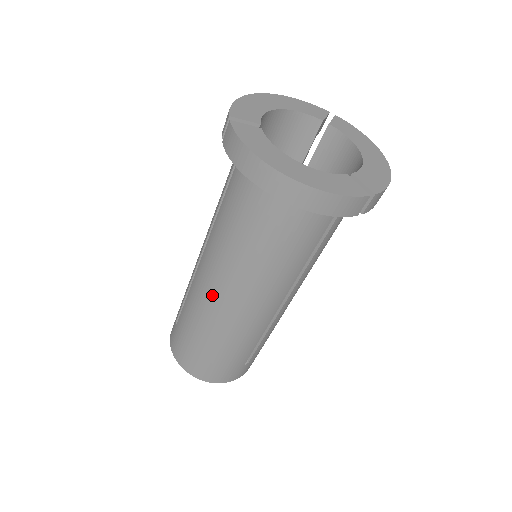
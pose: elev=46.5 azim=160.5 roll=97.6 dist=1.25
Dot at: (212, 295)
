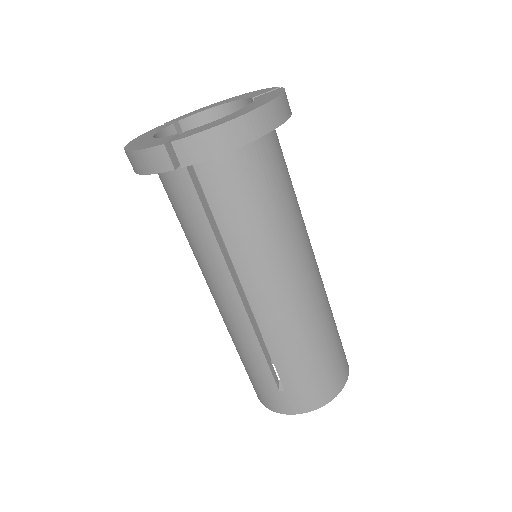
Dot at: occluded
